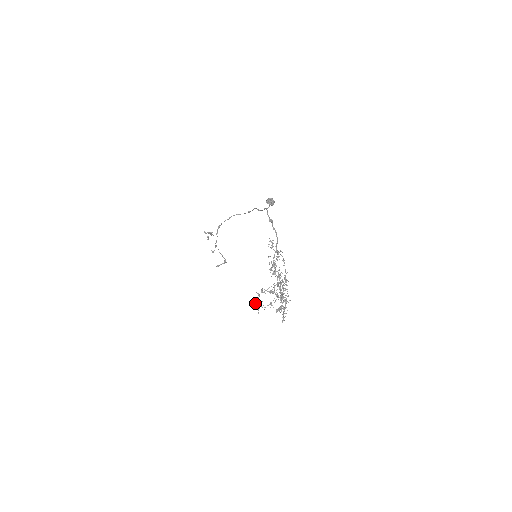
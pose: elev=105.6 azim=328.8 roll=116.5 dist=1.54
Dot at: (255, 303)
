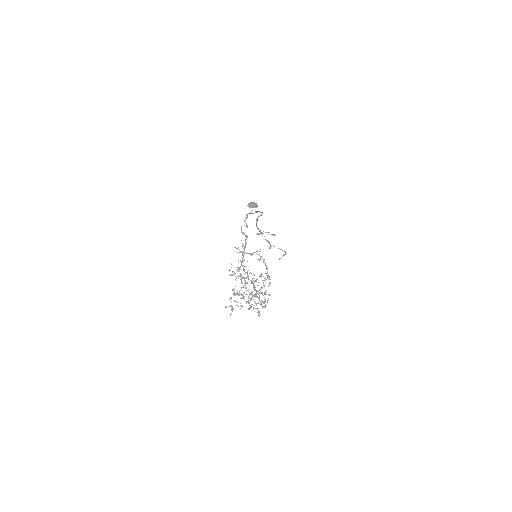
Dot at: (228, 306)
